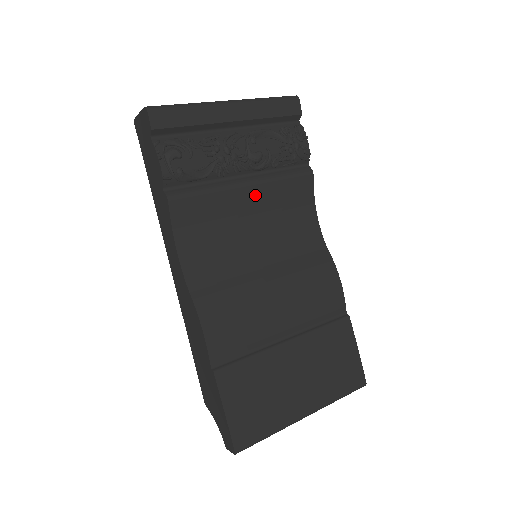
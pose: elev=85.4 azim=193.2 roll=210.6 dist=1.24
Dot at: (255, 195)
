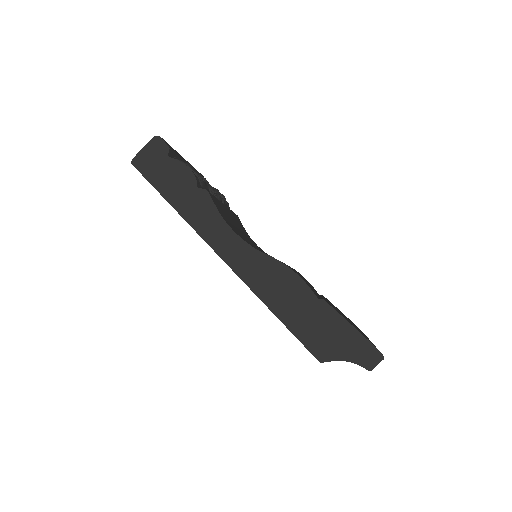
Dot at: (230, 214)
